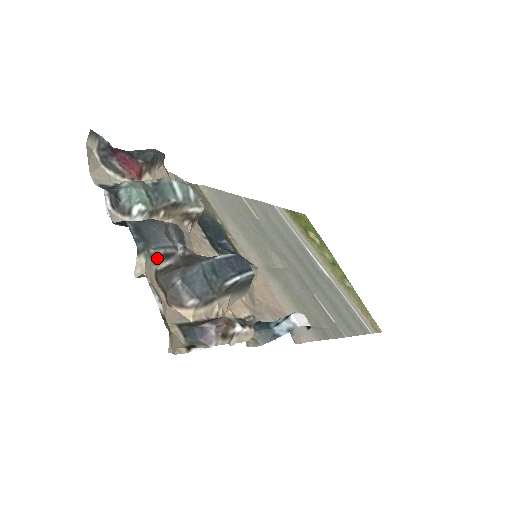
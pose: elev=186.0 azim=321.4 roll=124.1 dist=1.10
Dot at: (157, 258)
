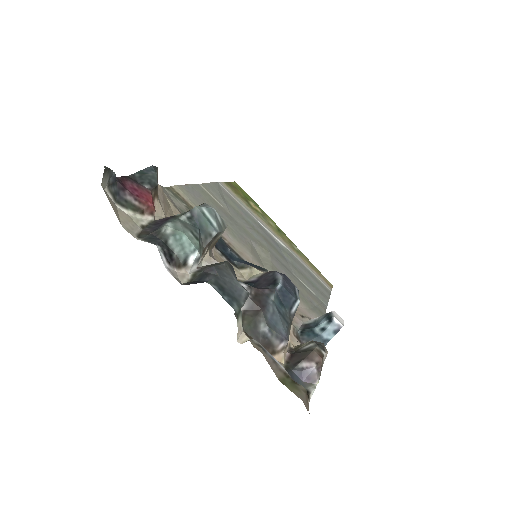
Dot at: occluded
